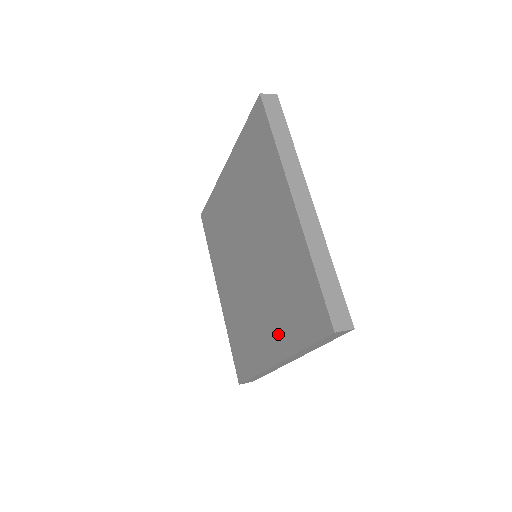
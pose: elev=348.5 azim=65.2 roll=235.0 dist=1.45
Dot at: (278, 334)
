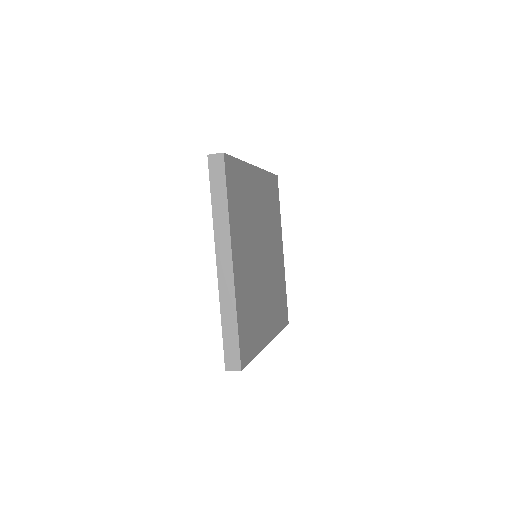
Dot at: occluded
